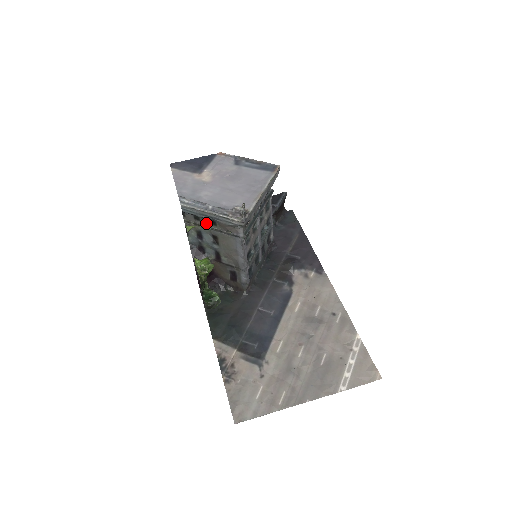
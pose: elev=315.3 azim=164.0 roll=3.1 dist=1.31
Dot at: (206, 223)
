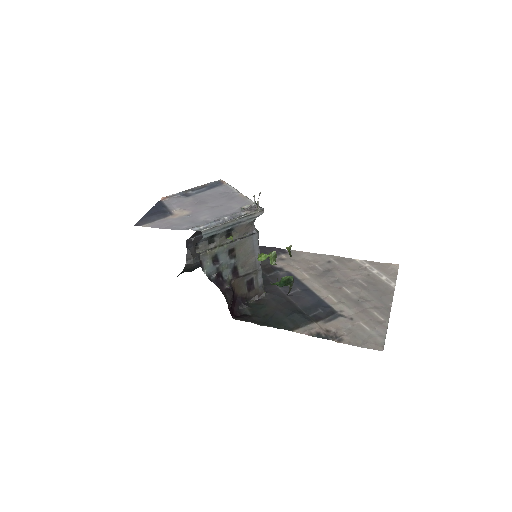
Dot at: (221, 241)
